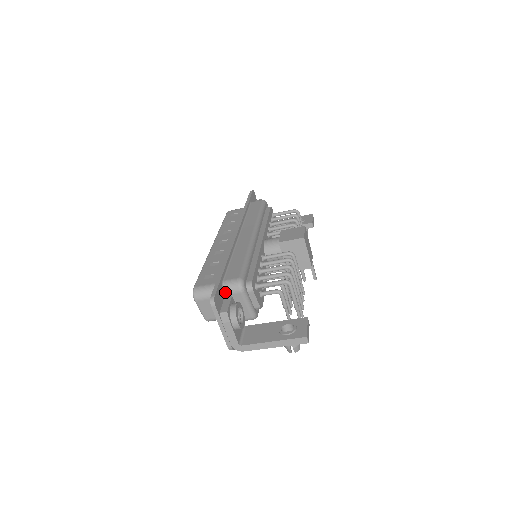
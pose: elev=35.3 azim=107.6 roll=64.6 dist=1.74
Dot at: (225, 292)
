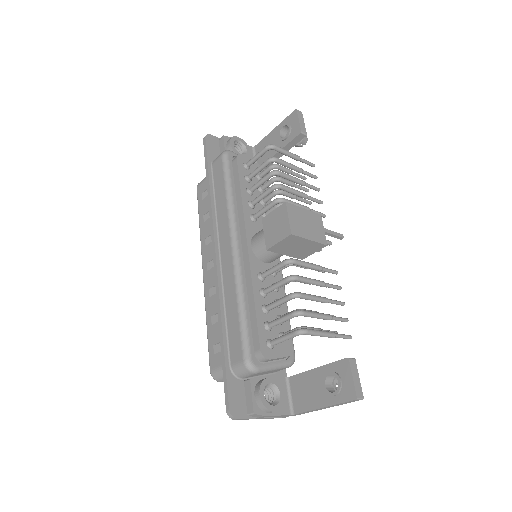
Dot at: (240, 378)
